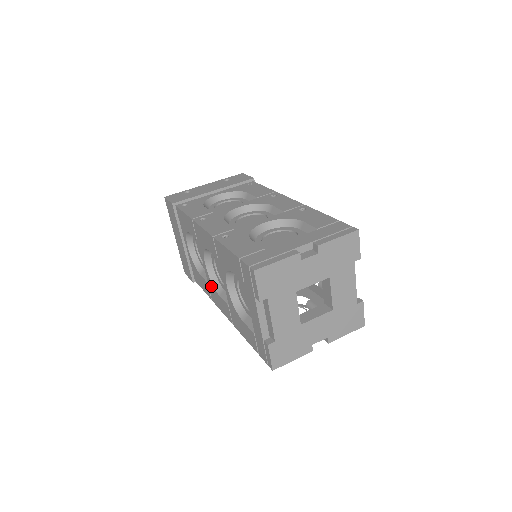
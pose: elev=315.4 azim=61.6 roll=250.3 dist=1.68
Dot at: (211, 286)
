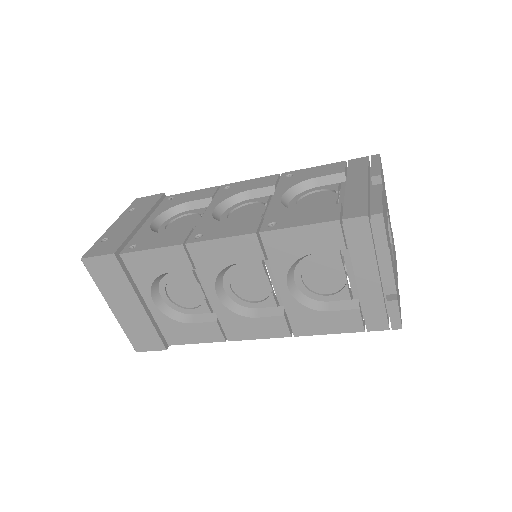
Dot at: (231, 319)
